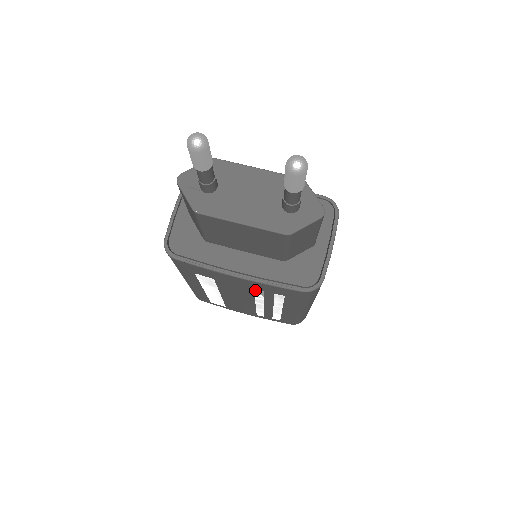
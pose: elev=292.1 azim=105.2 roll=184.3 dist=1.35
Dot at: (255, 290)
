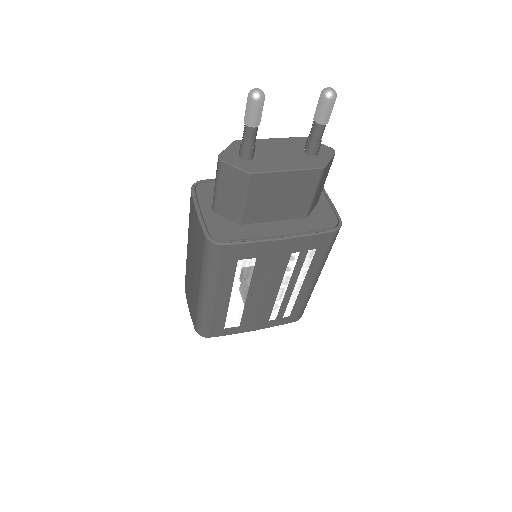
Dot at: (291, 255)
